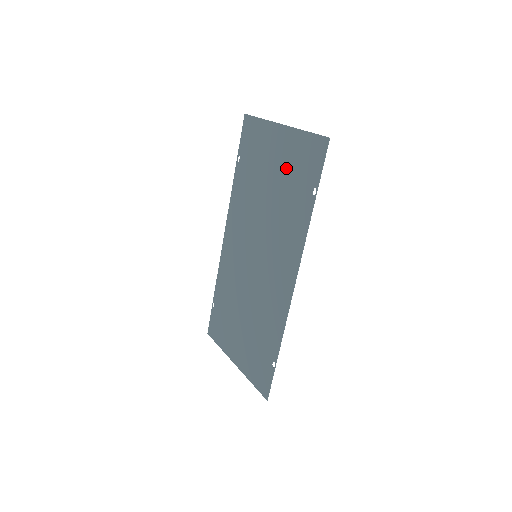
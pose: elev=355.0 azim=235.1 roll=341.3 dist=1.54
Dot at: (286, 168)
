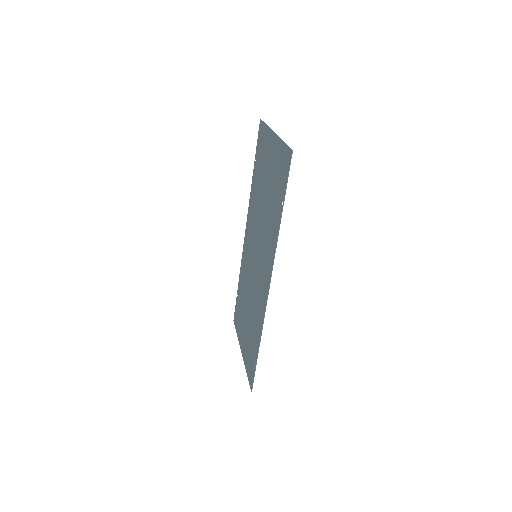
Dot at: (273, 176)
